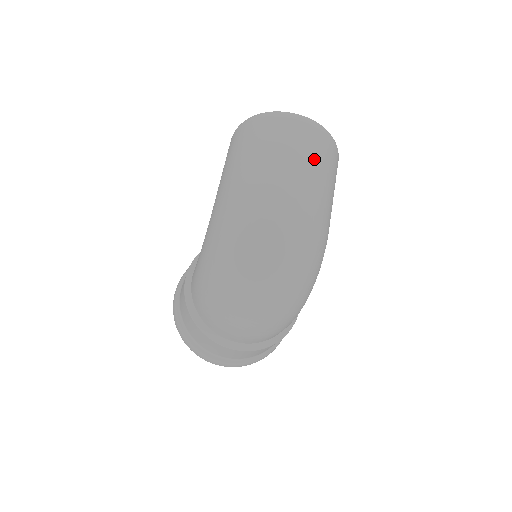
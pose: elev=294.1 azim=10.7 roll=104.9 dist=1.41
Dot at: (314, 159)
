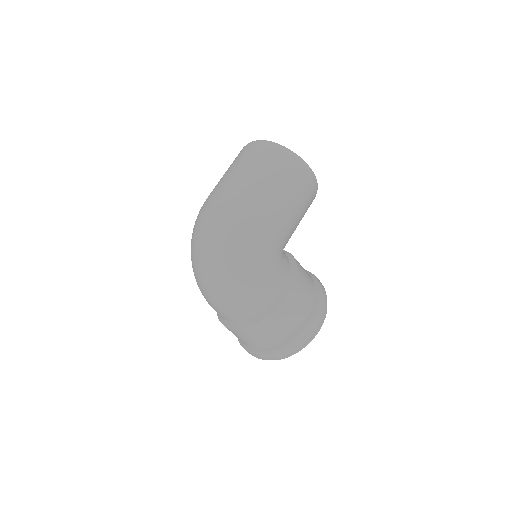
Dot at: (247, 165)
